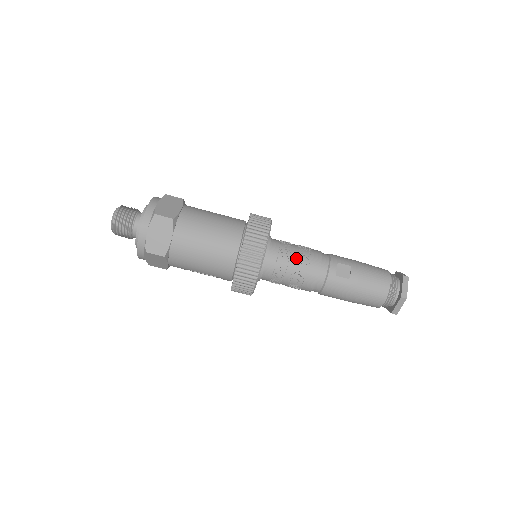
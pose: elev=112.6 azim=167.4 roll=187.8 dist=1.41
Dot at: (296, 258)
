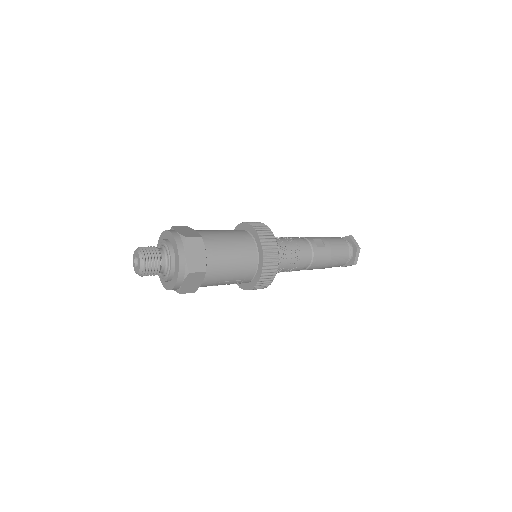
Dot at: (289, 243)
